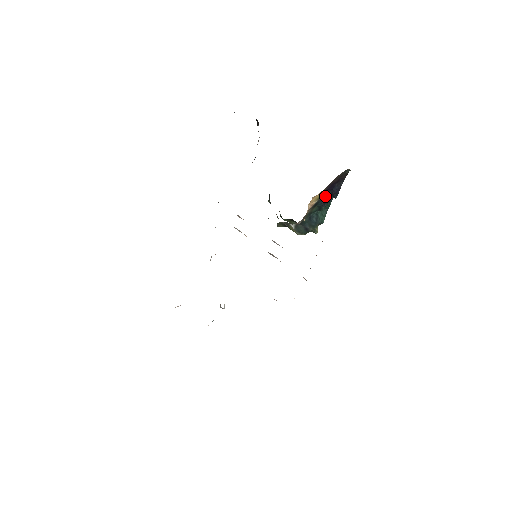
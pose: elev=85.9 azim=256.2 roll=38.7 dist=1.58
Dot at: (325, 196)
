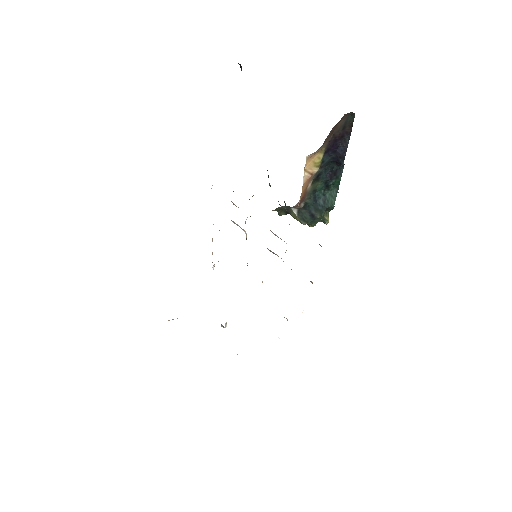
Dot at: (330, 165)
